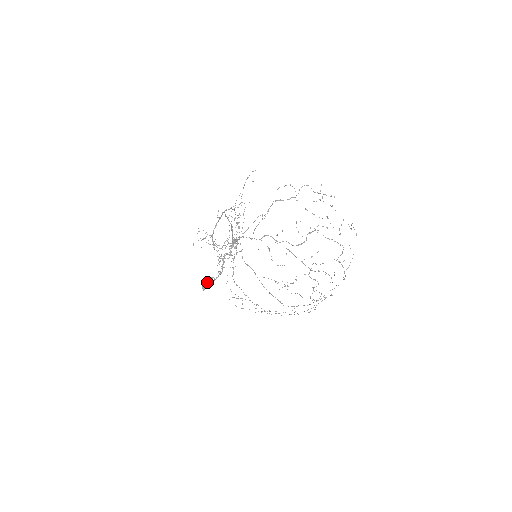
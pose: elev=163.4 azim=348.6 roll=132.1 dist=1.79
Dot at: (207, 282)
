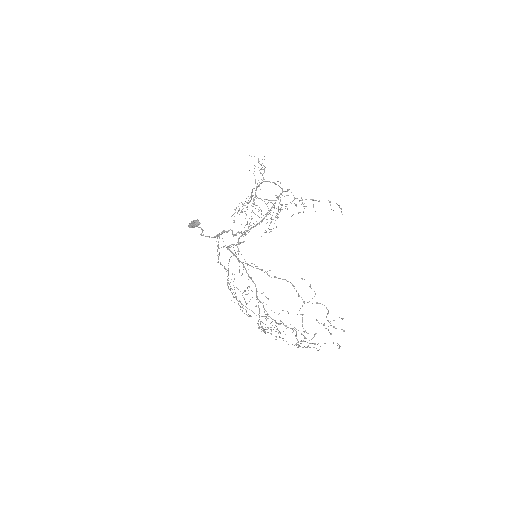
Dot at: (196, 226)
